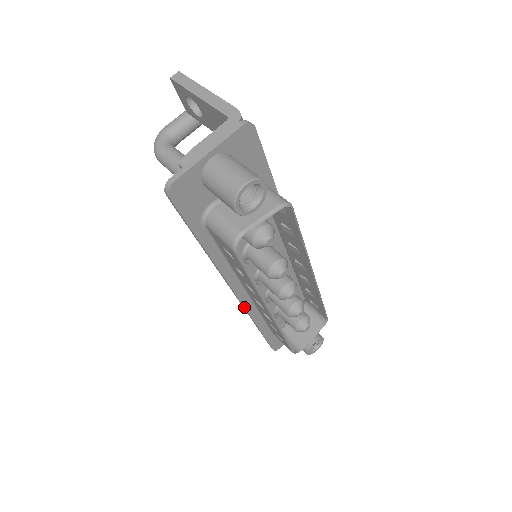
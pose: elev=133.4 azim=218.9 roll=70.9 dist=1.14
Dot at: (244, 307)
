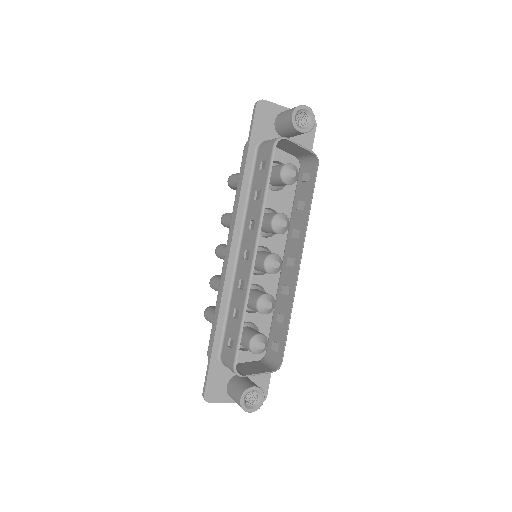
Dot at: (226, 273)
